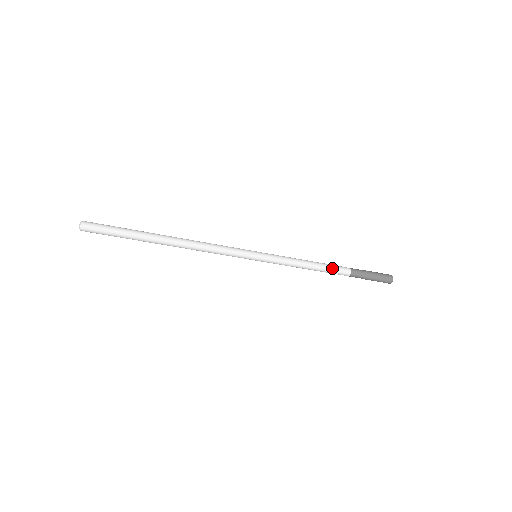
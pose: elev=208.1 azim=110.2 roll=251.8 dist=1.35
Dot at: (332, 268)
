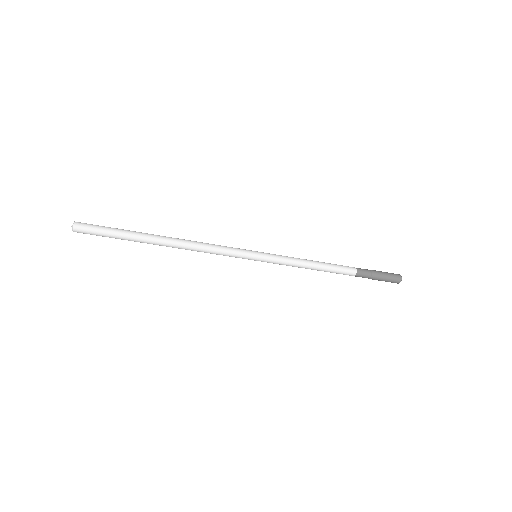
Dot at: (336, 268)
